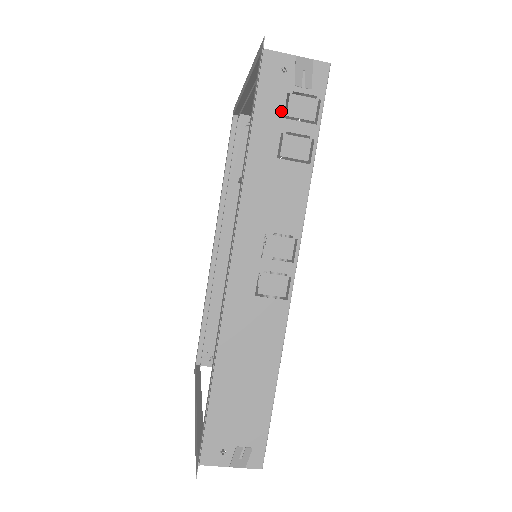
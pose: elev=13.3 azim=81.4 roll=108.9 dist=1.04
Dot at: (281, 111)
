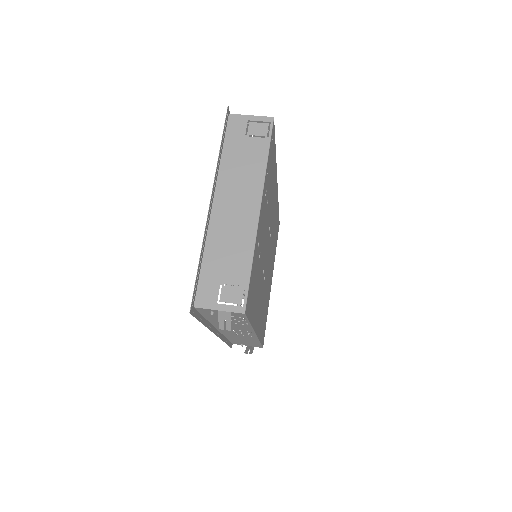
Dot at: occluded
